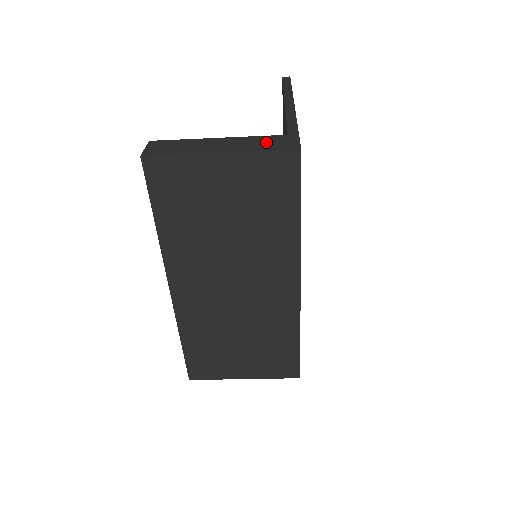
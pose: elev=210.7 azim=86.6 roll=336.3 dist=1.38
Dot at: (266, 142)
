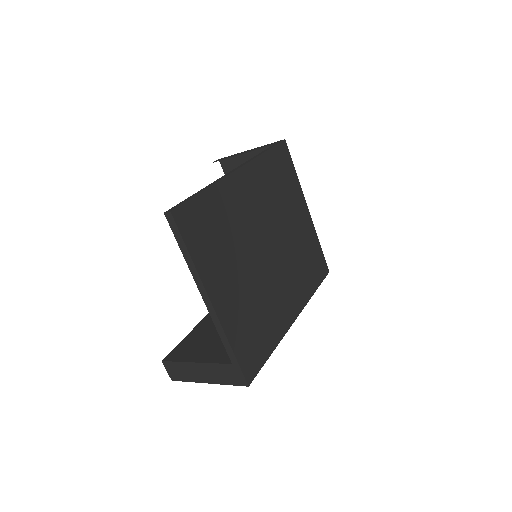
Dot at: (225, 374)
